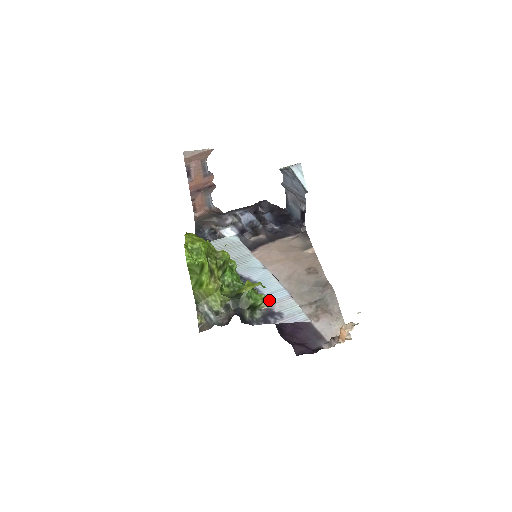
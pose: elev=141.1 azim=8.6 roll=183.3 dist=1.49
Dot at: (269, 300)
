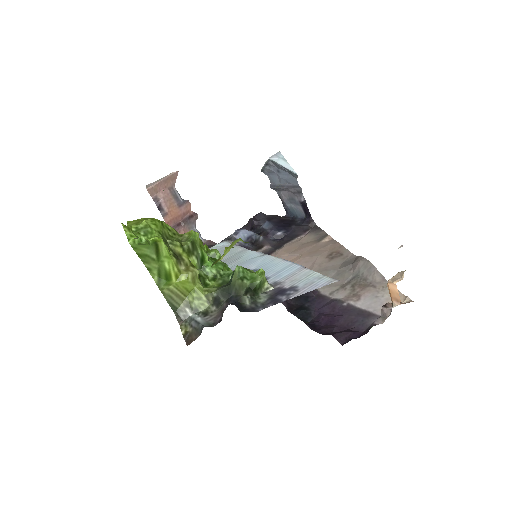
Dot at: (275, 280)
